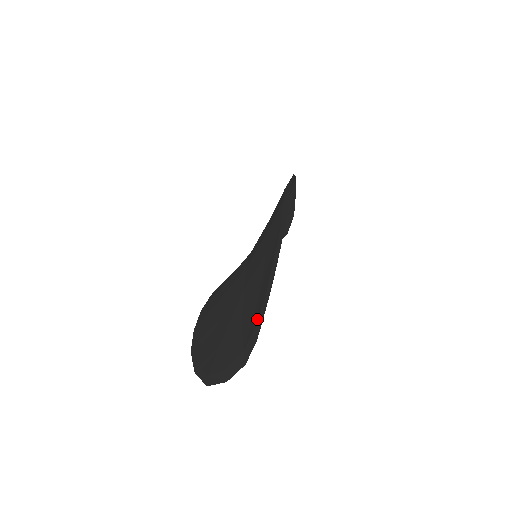
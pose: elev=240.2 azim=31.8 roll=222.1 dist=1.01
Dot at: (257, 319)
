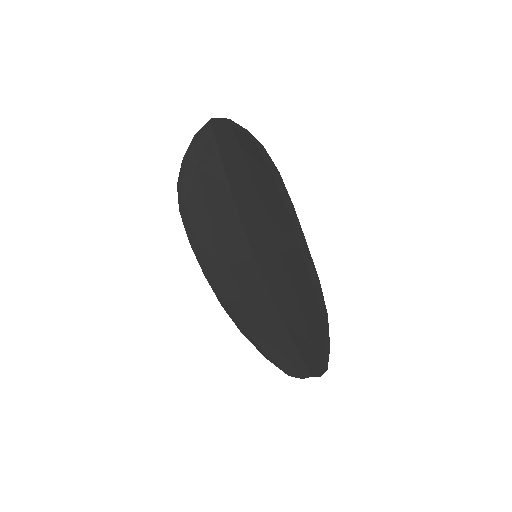
Dot at: (319, 368)
